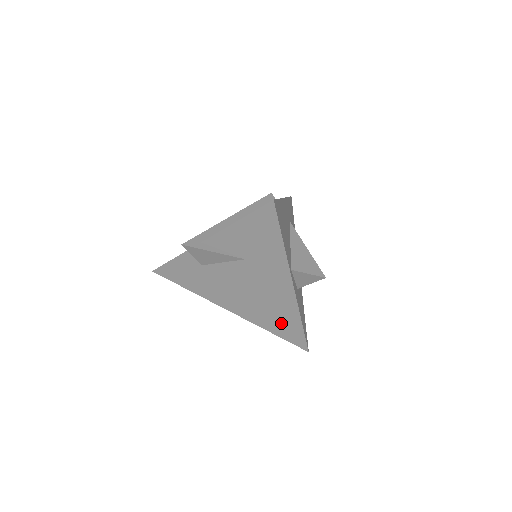
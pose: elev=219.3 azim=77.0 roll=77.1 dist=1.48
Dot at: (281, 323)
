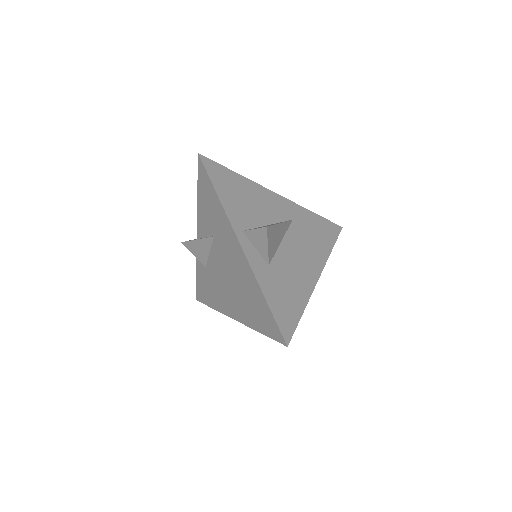
Dot at: (257, 310)
